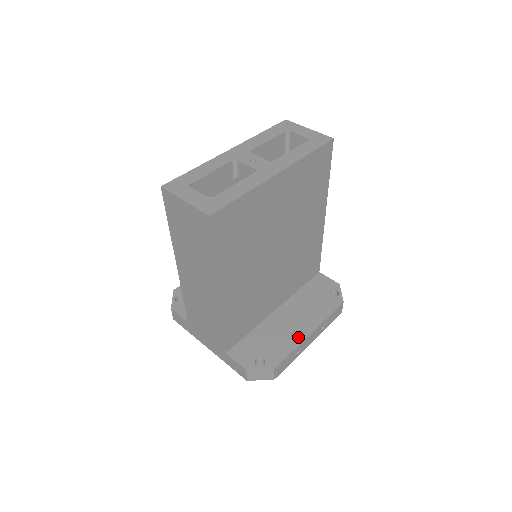
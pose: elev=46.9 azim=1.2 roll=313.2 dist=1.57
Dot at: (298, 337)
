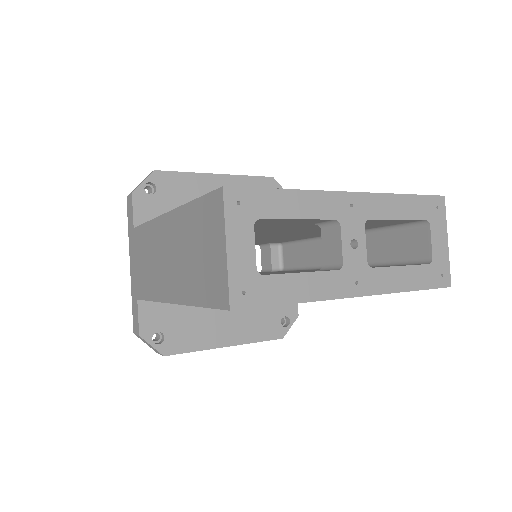
Dot at: (214, 341)
